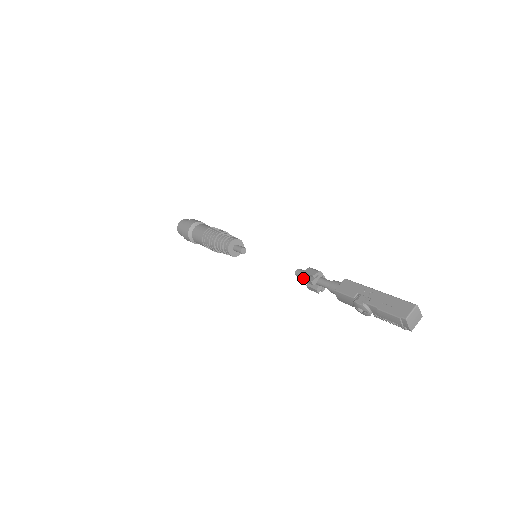
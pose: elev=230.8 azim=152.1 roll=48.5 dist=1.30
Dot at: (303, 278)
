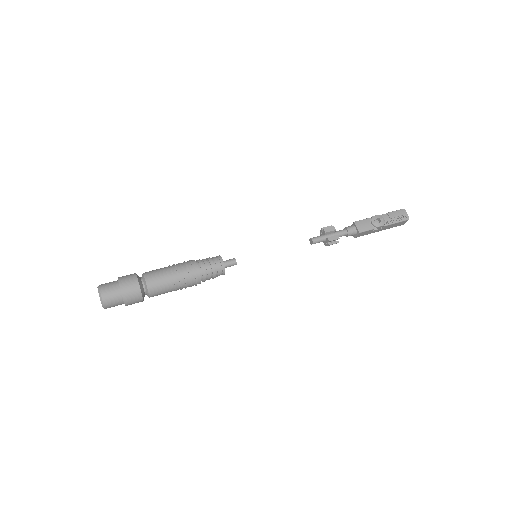
Dot at: (326, 228)
